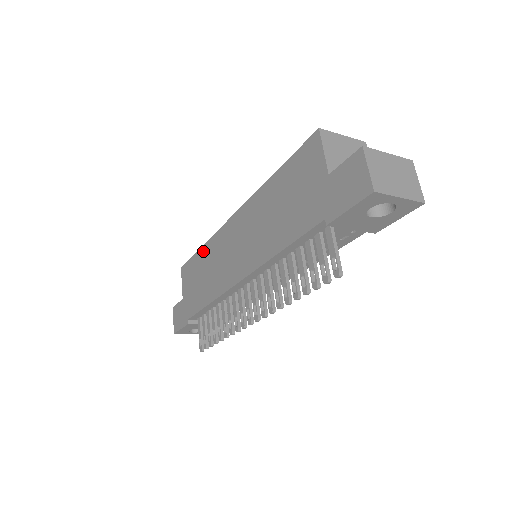
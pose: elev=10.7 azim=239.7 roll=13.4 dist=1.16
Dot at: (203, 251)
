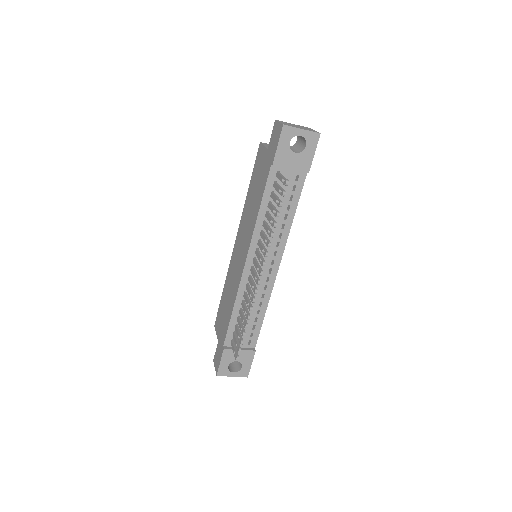
Dot at: (224, 289)
